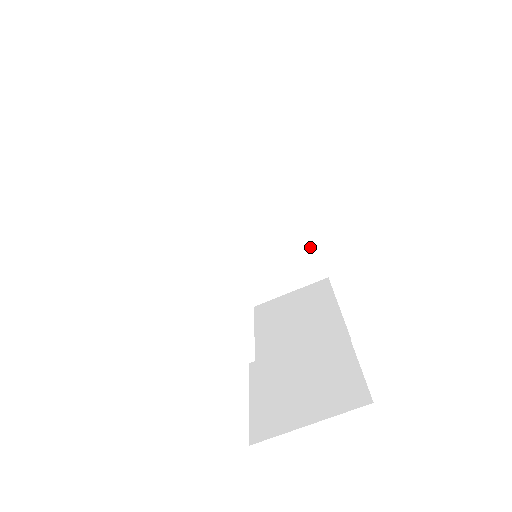
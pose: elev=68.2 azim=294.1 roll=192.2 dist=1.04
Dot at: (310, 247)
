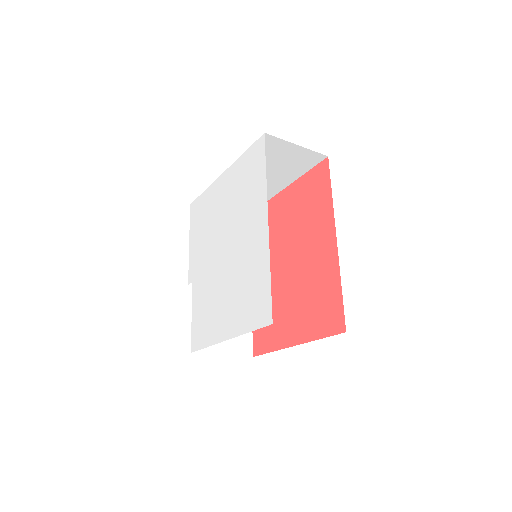
Dot at: occluded
